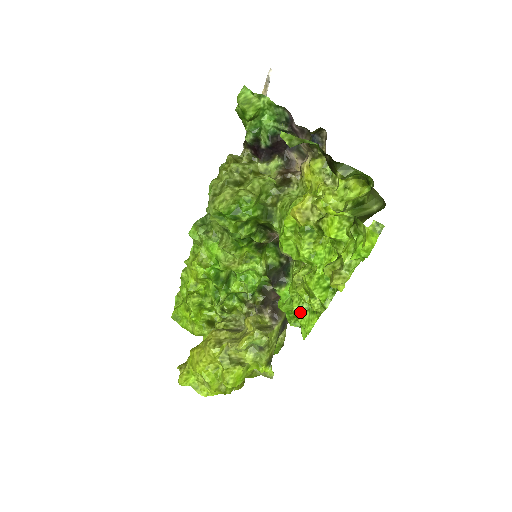
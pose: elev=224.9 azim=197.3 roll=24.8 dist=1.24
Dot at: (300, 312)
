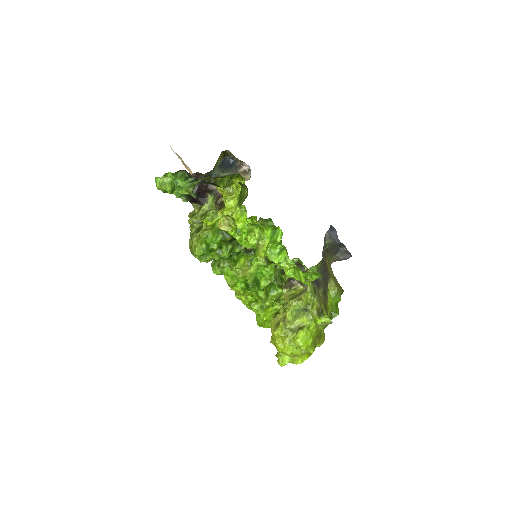
Dot at: (292, 274)
